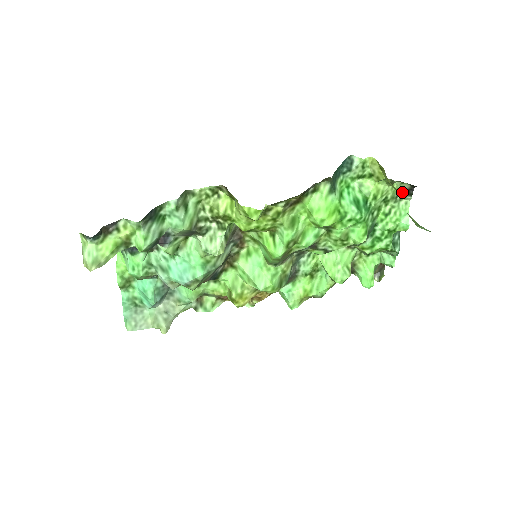
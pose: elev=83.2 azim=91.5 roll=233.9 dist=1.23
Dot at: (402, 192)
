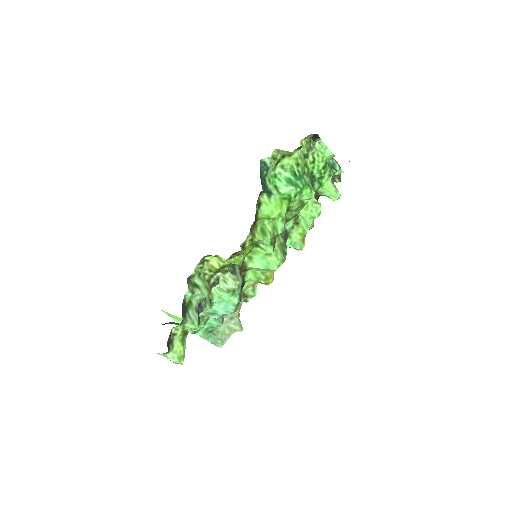
Dot at: (311, 139)
